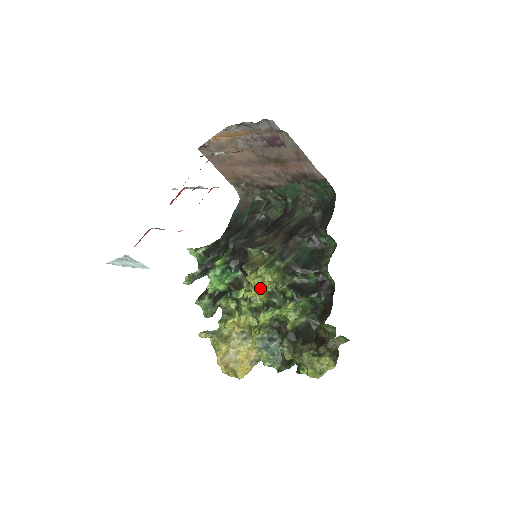
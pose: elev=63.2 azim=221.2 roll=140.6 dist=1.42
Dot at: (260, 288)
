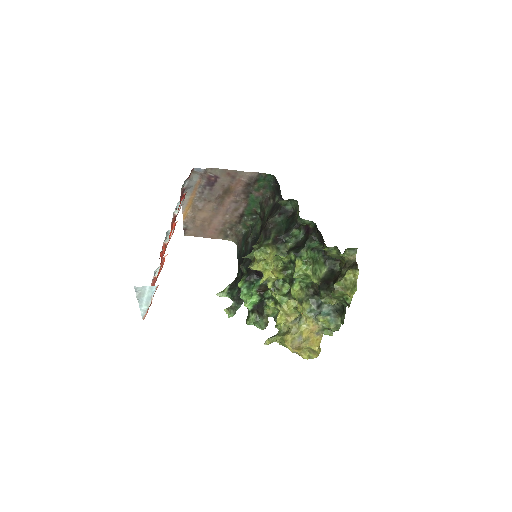
Dot at: (268, 269)
